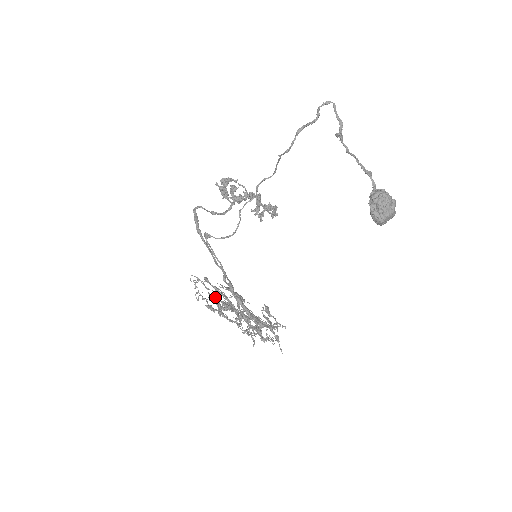
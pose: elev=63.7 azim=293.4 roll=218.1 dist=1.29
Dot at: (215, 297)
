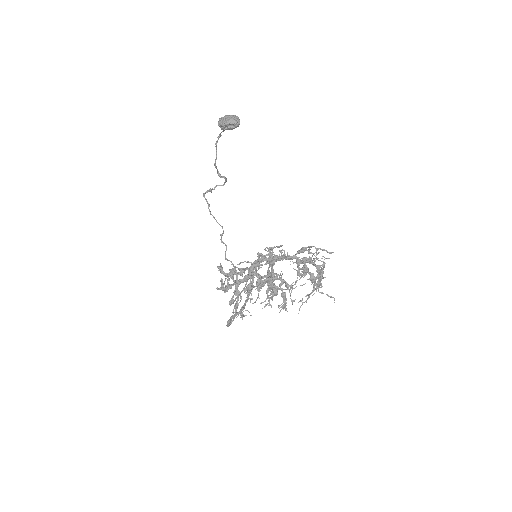
Dot at: (257, 298)
